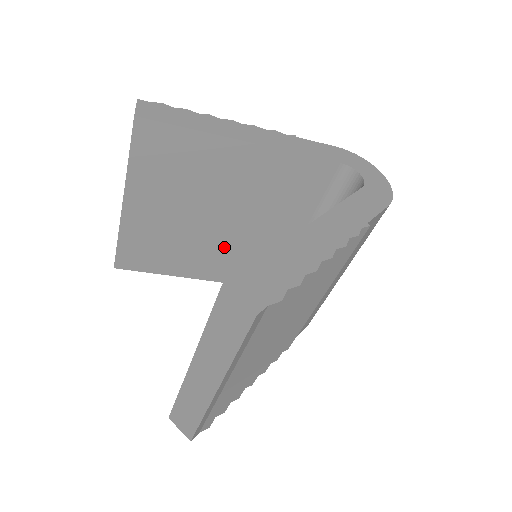
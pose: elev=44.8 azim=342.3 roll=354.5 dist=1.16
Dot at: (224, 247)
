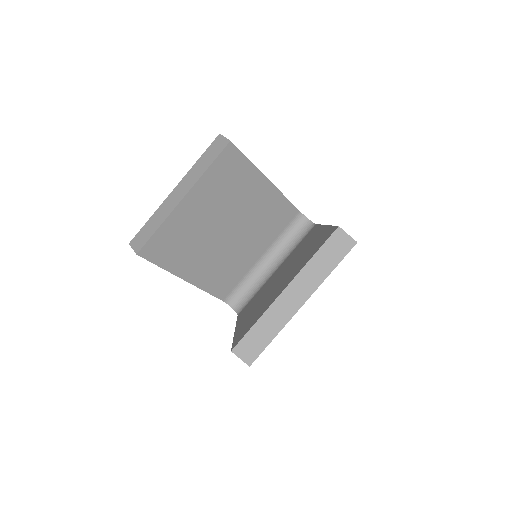
Dot at: (216, 254)
